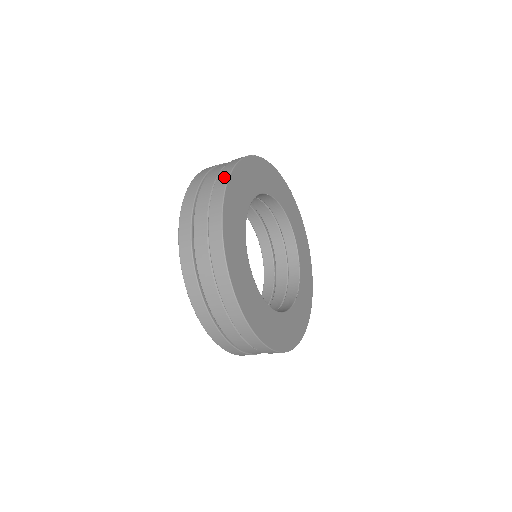
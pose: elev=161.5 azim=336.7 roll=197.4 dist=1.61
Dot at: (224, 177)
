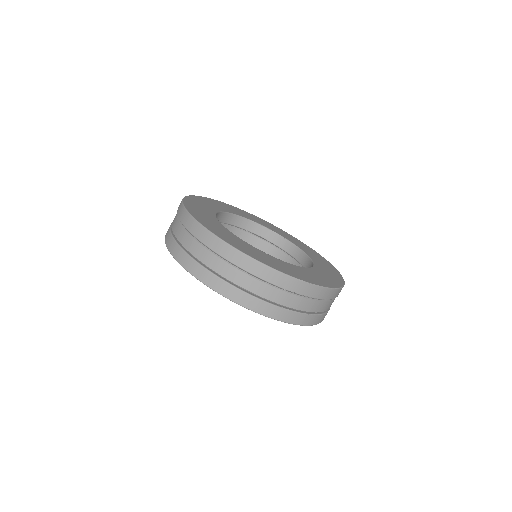
Dot at: occluded
